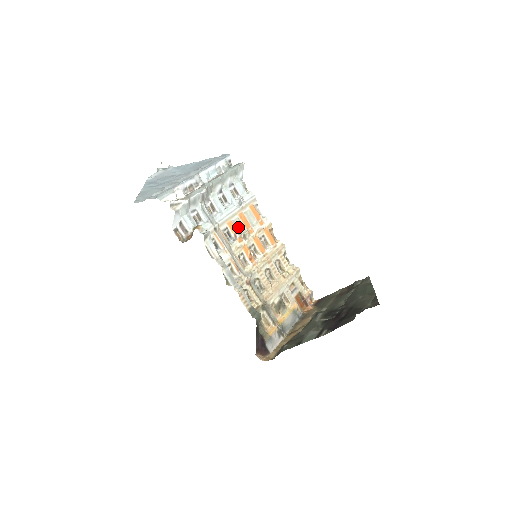
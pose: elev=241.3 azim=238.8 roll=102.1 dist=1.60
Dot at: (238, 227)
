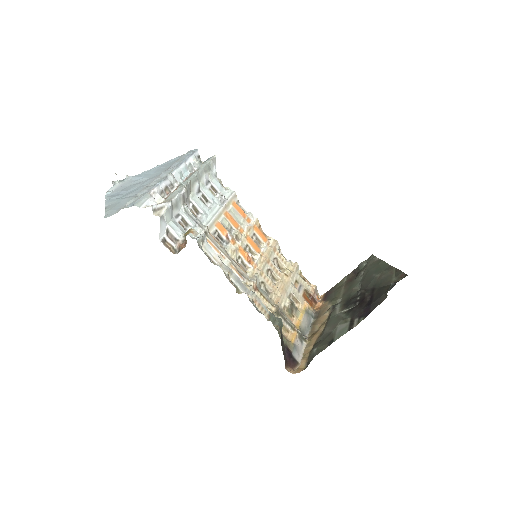
Dot at: (227, 228)
